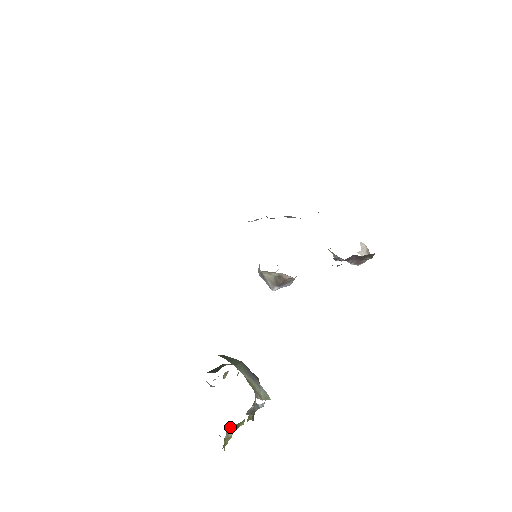
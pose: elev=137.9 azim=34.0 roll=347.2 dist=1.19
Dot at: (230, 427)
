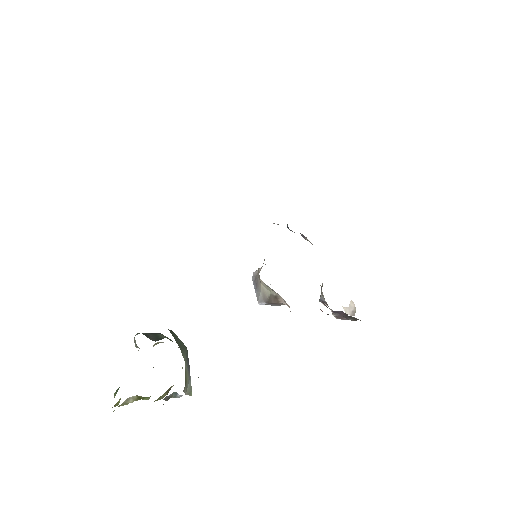
Dot at: (134, 396)
